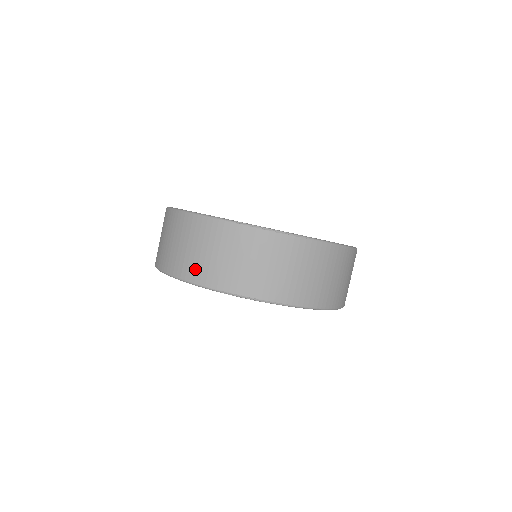
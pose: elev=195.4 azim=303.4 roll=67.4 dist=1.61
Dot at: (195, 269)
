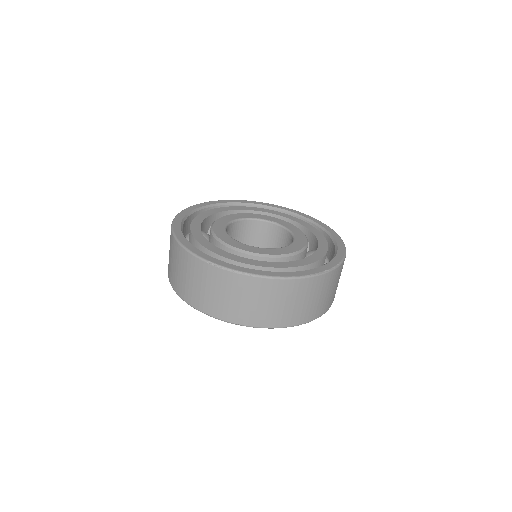
Dot at: (184, 290)
